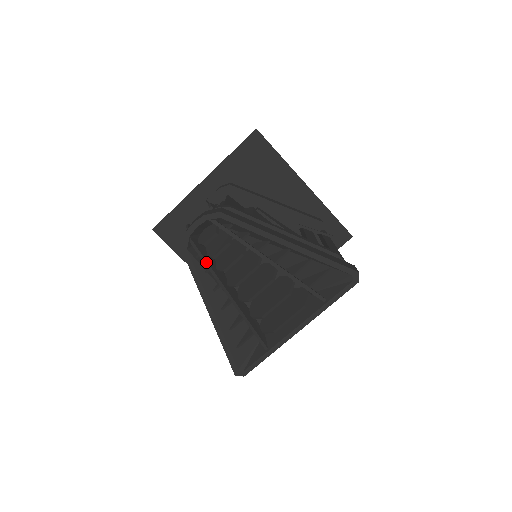
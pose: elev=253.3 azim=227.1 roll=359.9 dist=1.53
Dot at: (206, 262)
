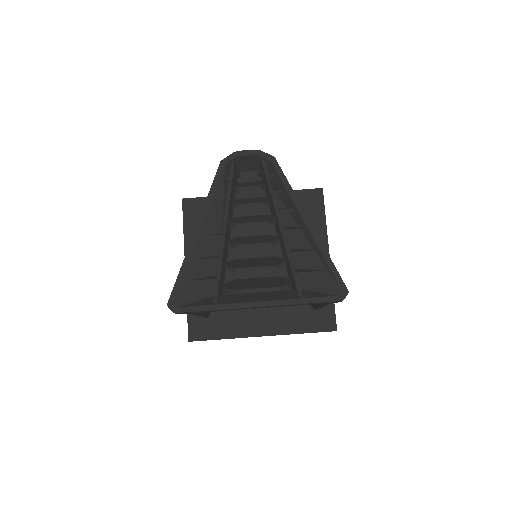
Dot at: (230, 187)
